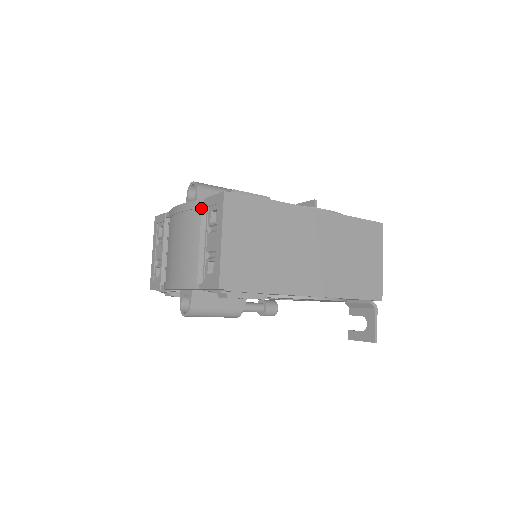
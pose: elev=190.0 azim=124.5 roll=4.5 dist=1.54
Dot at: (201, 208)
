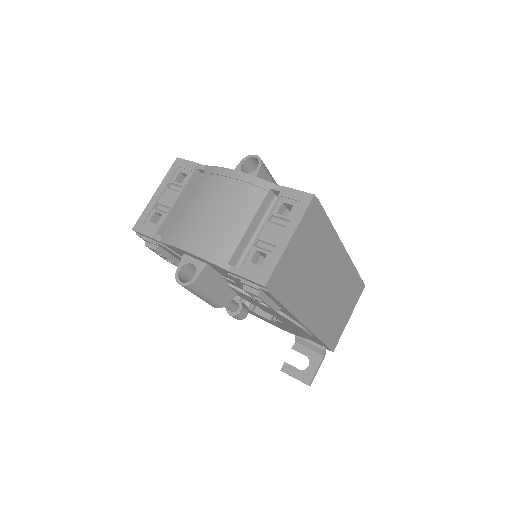
Dot at: (268, 191)
